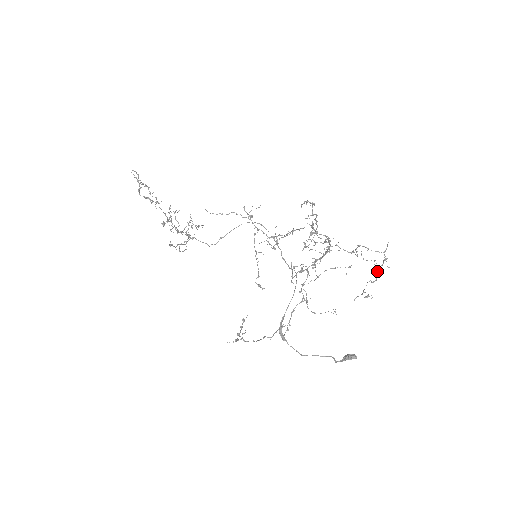
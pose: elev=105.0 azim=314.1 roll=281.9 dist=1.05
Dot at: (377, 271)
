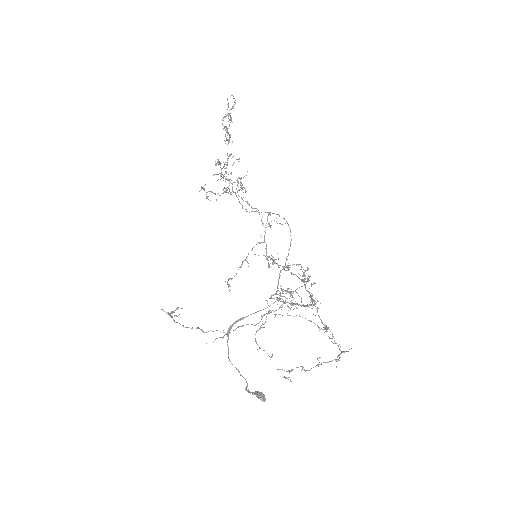
Dot at: (318, 364)
